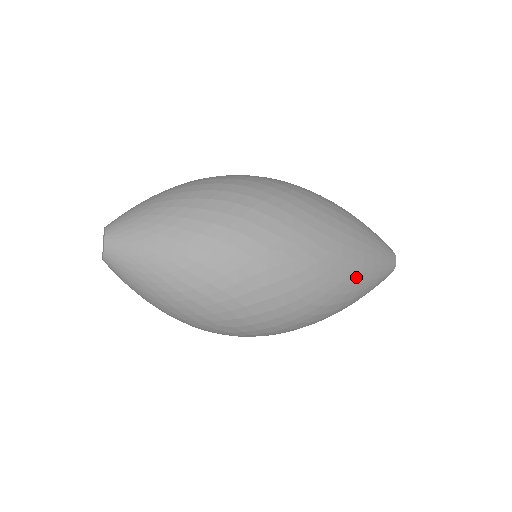
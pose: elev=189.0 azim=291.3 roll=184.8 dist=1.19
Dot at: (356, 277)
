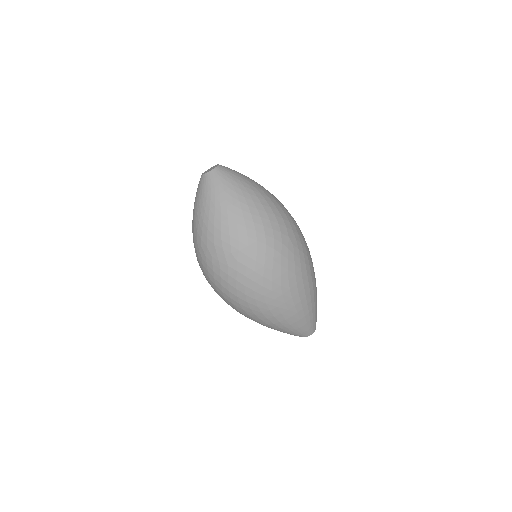
Dot at: (304, 302)
